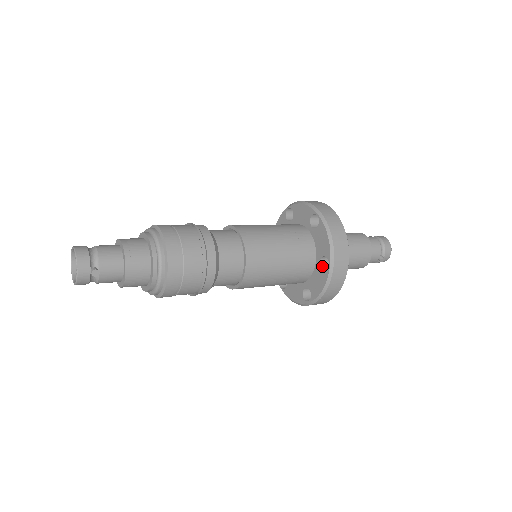
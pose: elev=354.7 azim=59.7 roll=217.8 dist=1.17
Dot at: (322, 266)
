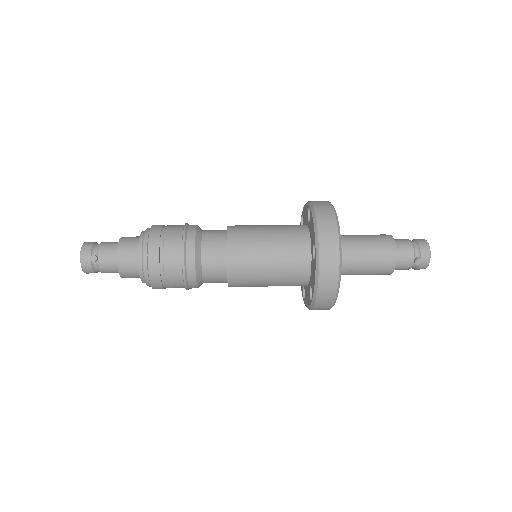
Dot at: occluded
